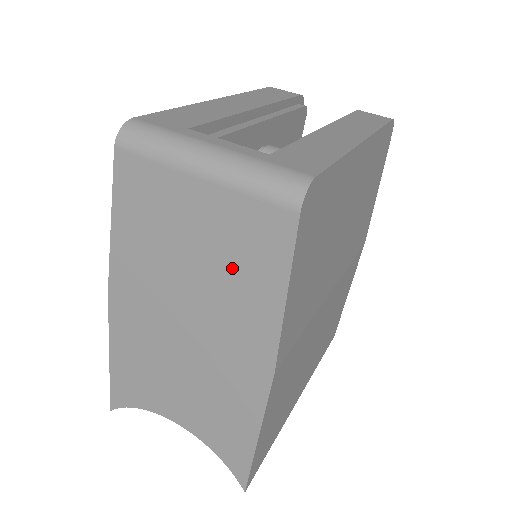
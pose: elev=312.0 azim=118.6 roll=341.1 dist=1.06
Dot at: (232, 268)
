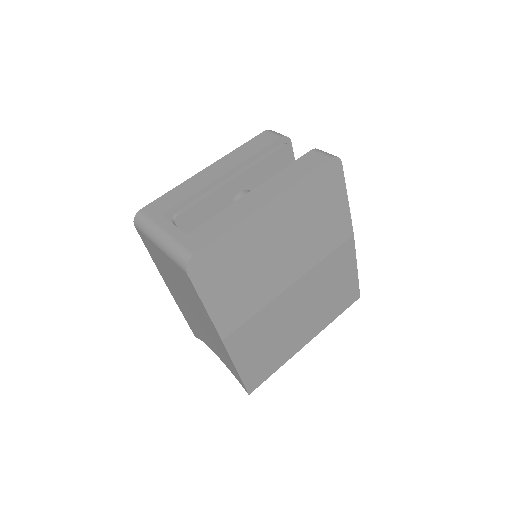
Dot at: (186, 289)
